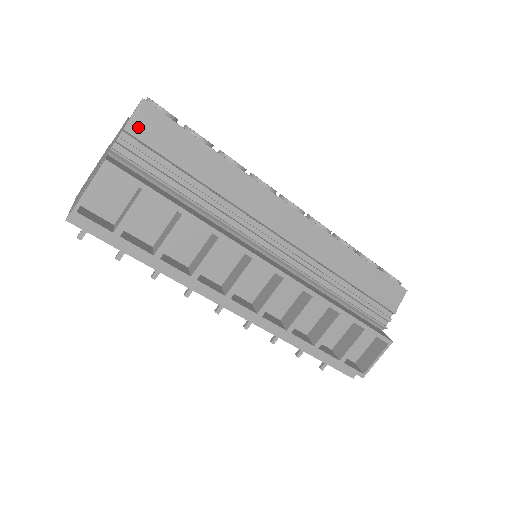
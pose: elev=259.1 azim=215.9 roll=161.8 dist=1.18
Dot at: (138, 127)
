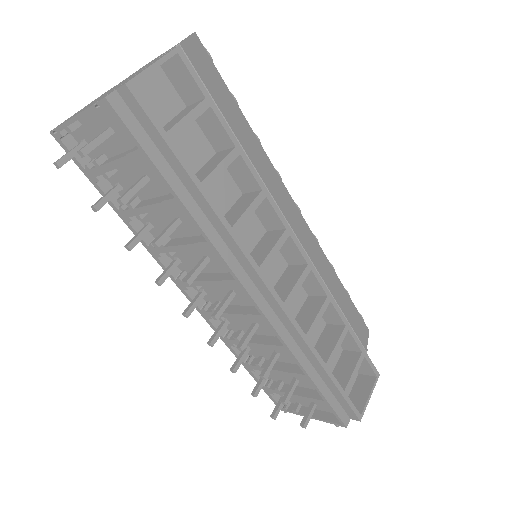
Dot at: (190, 52)
